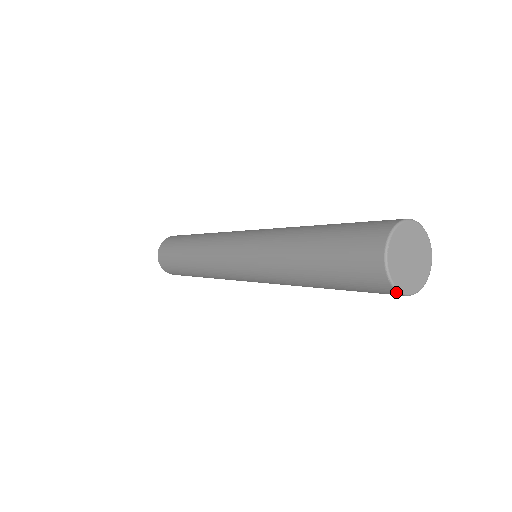
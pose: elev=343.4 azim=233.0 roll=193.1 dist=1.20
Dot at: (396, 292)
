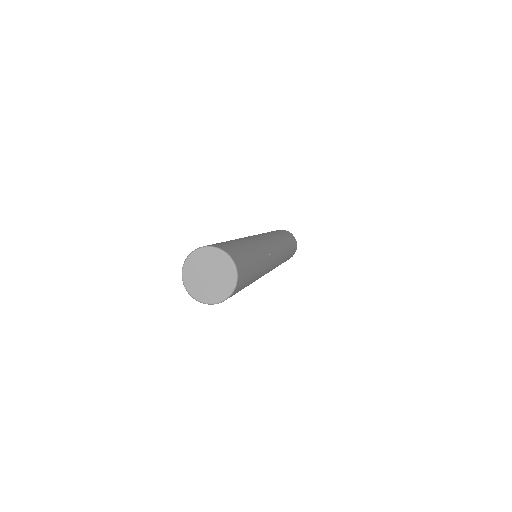
Dot at: (189, 293)
